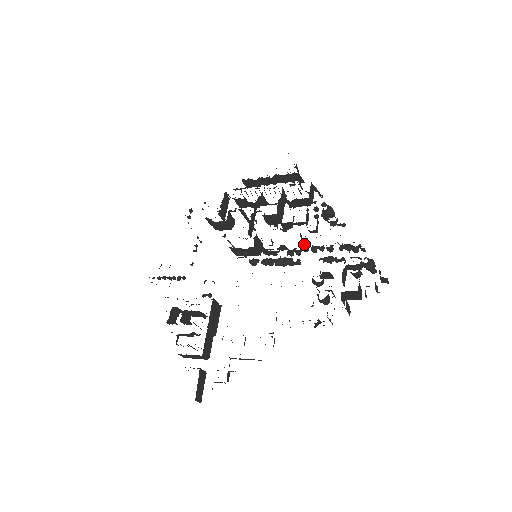
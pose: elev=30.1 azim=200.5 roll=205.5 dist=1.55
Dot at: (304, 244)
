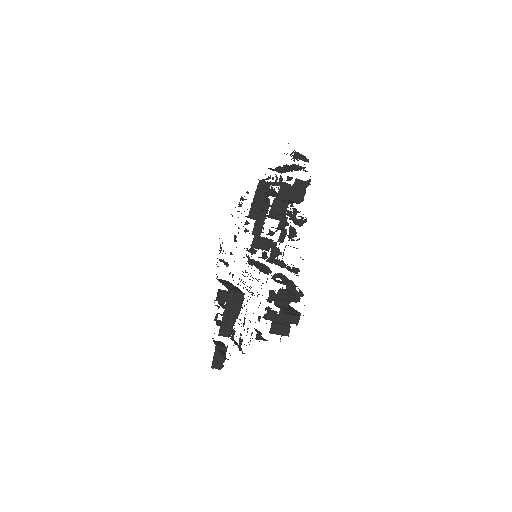
Dot at: (277, 252)
